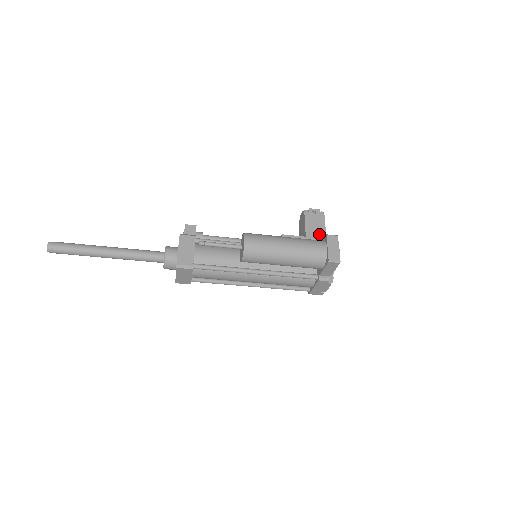
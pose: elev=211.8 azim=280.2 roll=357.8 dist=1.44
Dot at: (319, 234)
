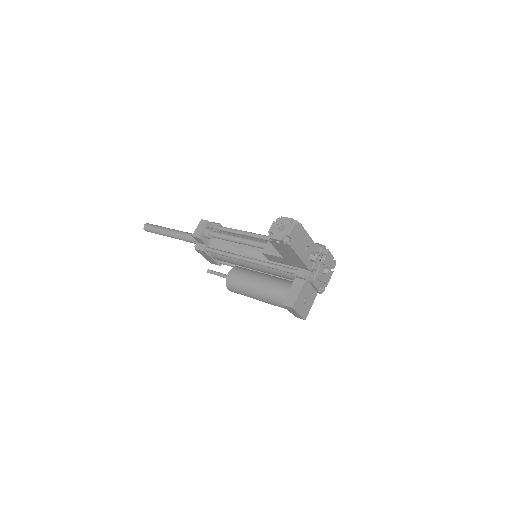
Dot at: (294, 259)
